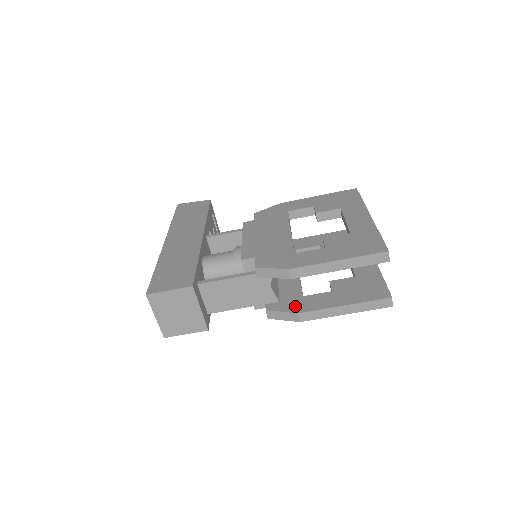
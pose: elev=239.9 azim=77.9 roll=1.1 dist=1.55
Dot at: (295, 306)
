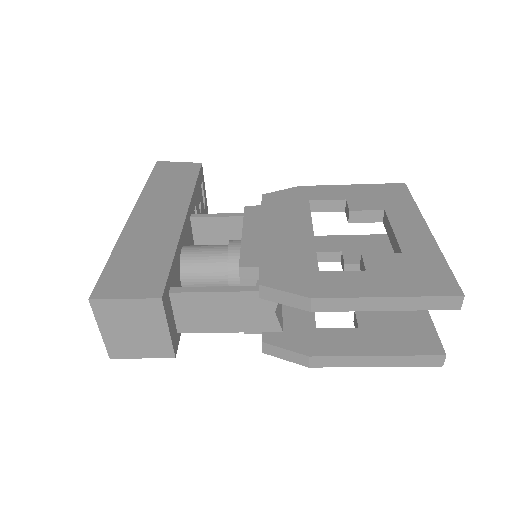
Dot at: (305, 343)
